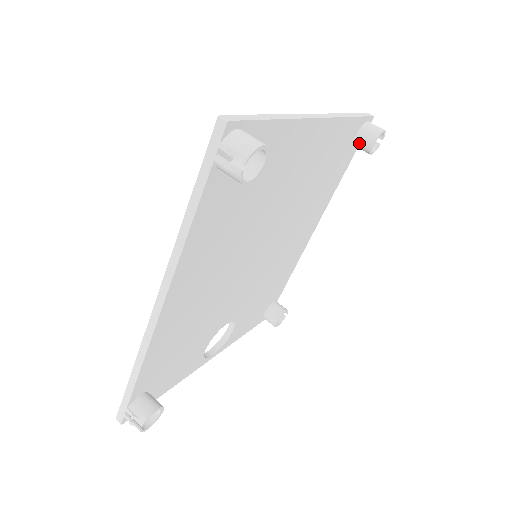
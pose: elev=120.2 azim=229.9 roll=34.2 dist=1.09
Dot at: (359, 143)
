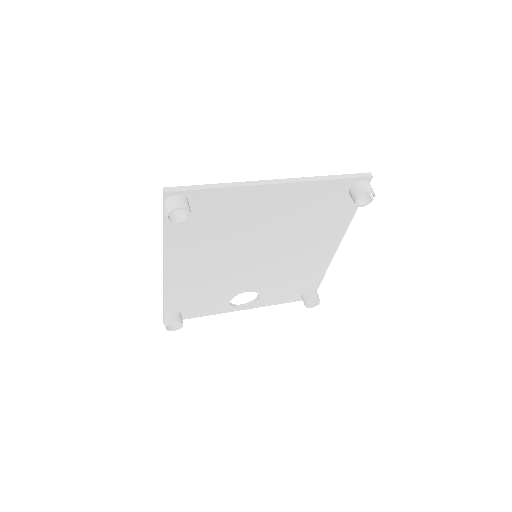
Dot at: (351, 196)
